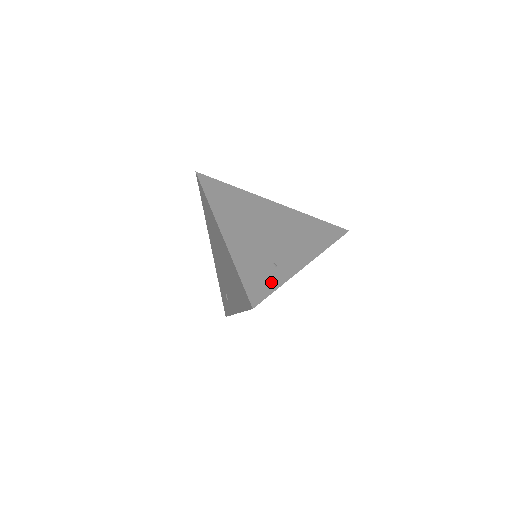
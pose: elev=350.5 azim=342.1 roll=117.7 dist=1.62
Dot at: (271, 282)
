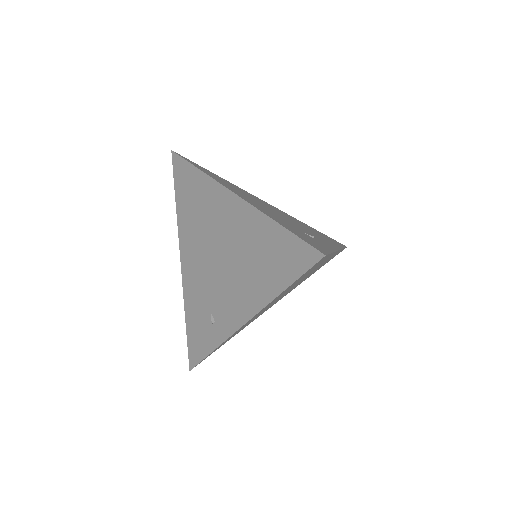
Dot at: (321, 245)
